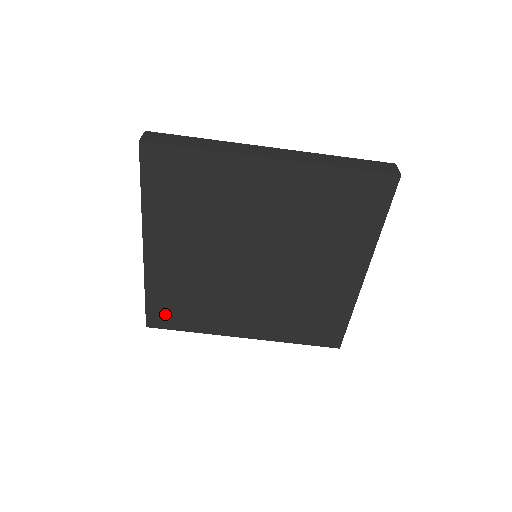
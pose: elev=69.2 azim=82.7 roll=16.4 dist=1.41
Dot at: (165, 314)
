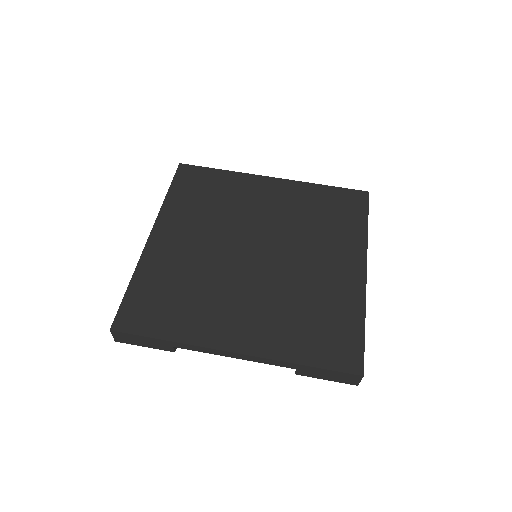
Dot at: (142, 311)
